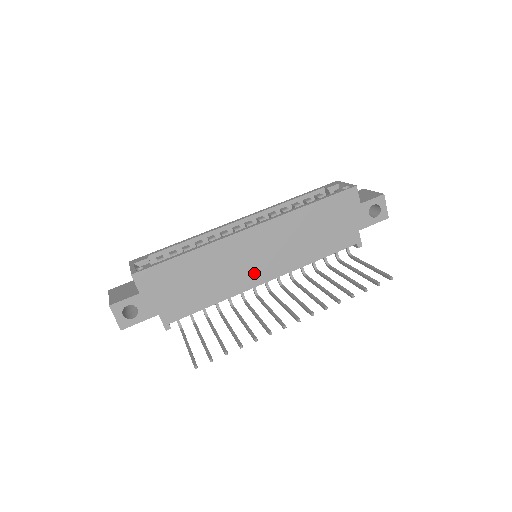
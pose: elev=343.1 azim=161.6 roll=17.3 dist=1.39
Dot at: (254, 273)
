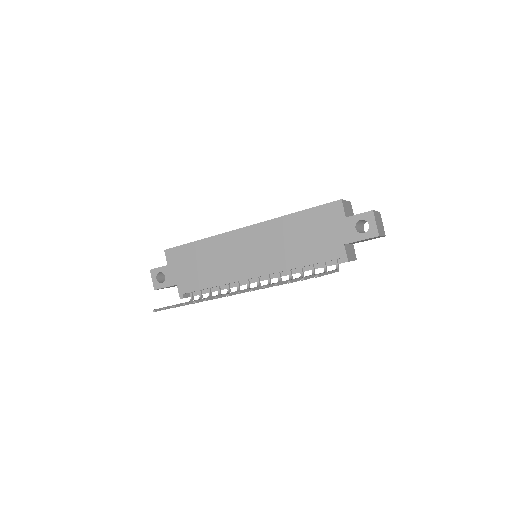
Dot at: (245, 267)
